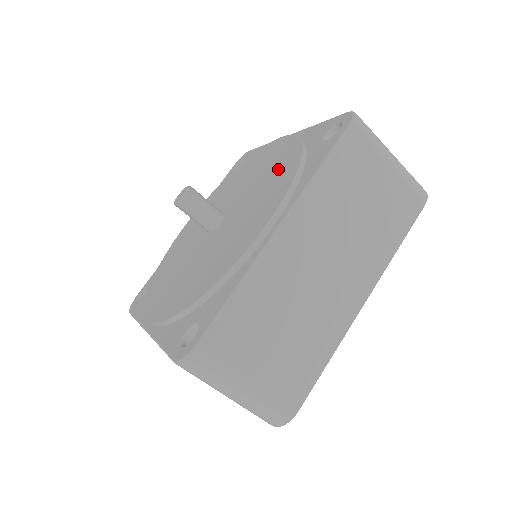
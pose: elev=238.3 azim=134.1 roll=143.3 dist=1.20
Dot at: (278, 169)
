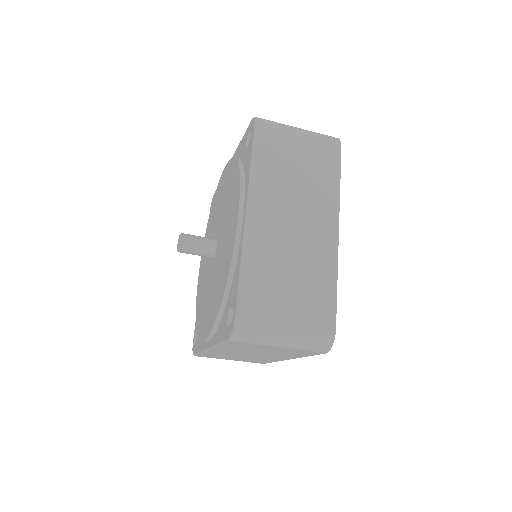
Dot at: (231, 185)
